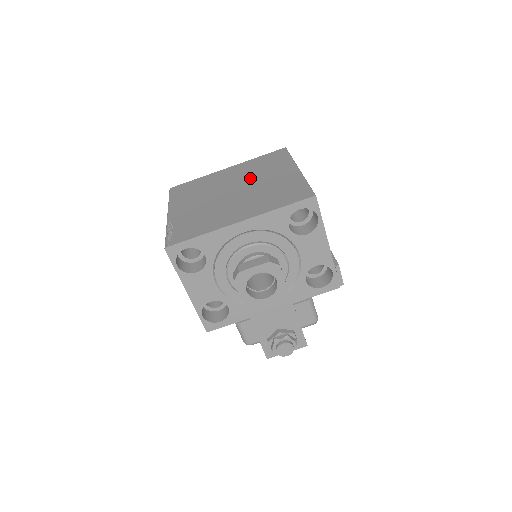
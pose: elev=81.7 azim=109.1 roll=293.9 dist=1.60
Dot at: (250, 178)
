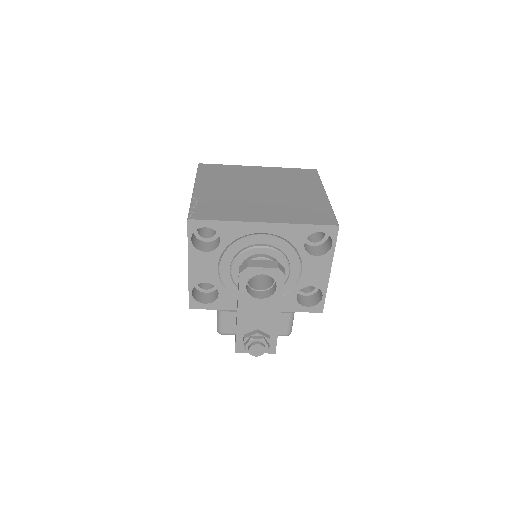
Dot at: (279, 185)
